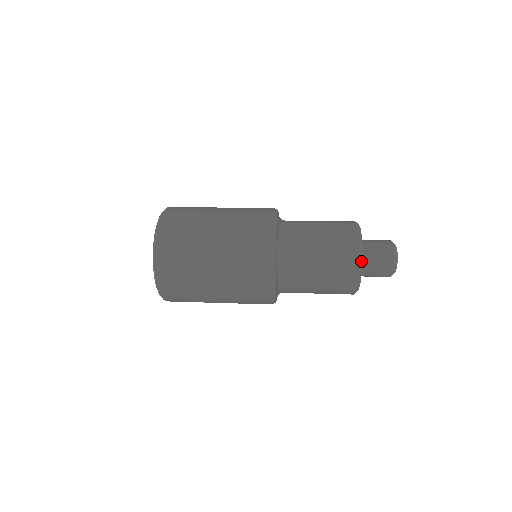
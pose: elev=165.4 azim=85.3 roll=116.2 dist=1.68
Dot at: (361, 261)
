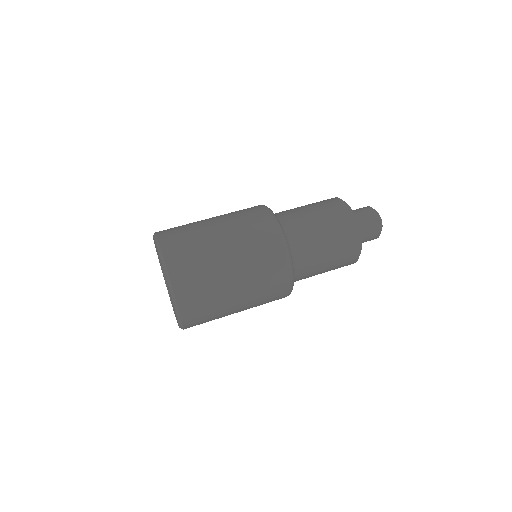
Dot at: (361, 246)
